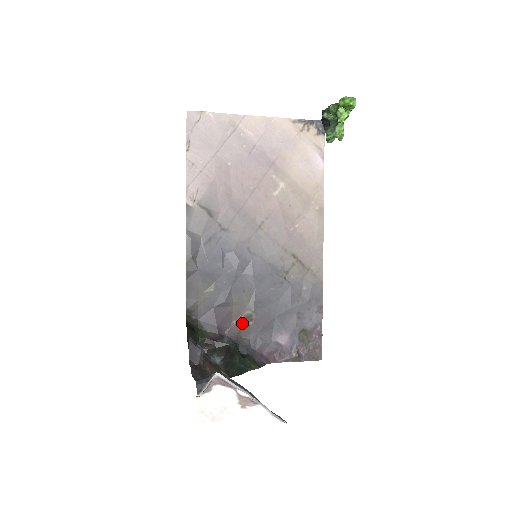
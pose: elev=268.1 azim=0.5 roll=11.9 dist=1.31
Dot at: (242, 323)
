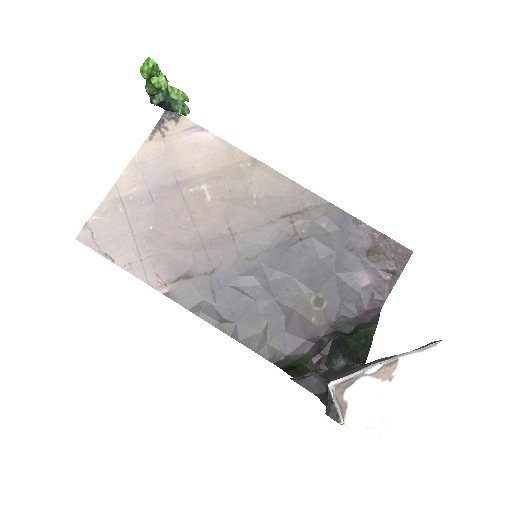
Dot at: (320, 312)
